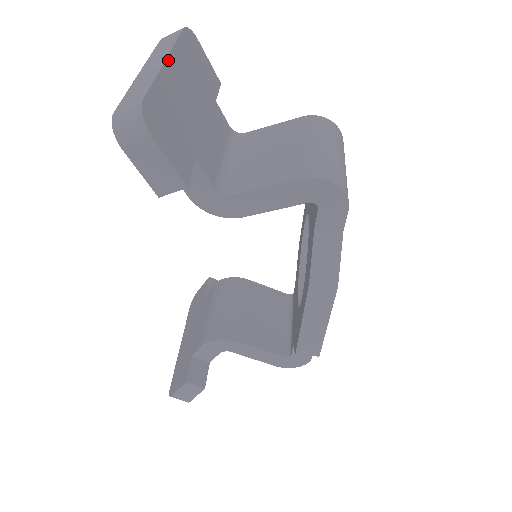
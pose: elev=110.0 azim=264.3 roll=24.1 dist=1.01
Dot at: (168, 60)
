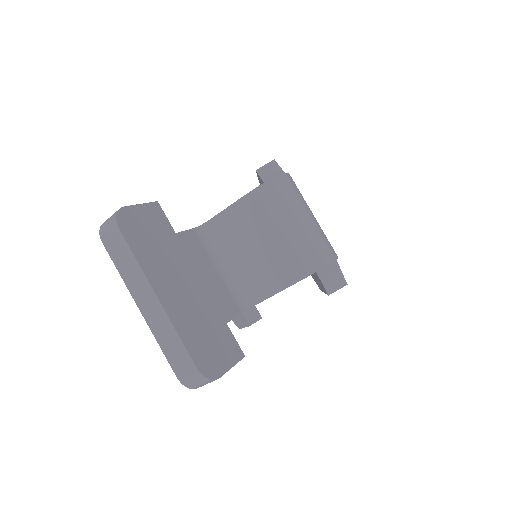
Dot at: (158, 295)
